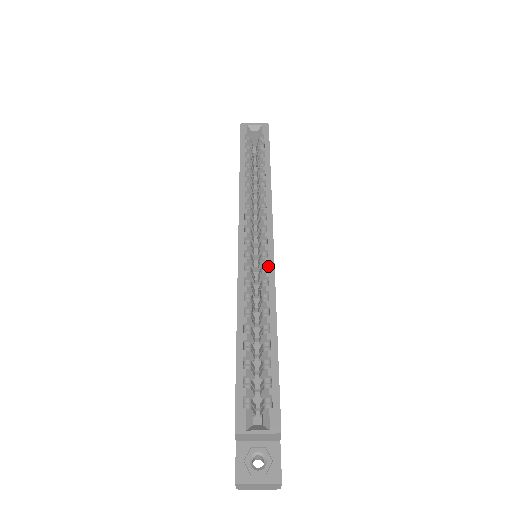
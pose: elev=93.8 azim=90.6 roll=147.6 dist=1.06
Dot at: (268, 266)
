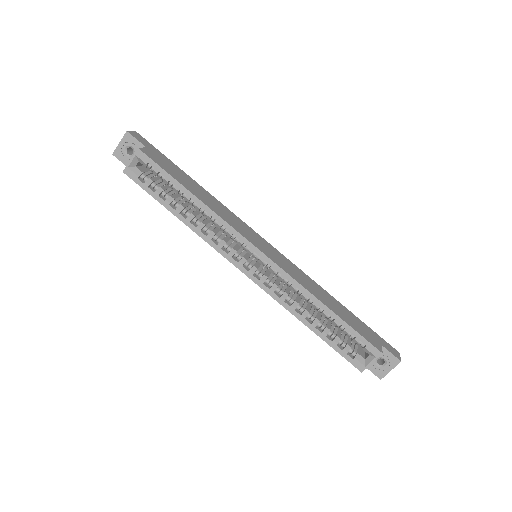
Dot at: occluded
